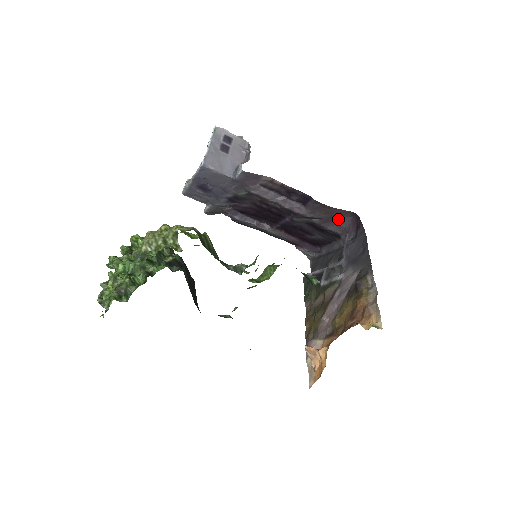
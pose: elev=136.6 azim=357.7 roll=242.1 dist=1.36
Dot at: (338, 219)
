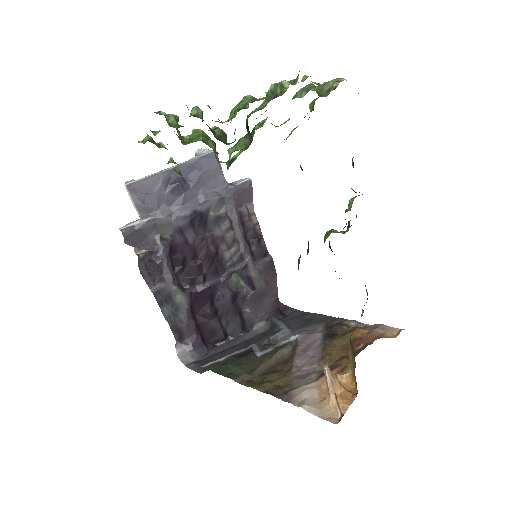
Dot at: (261, 302)
